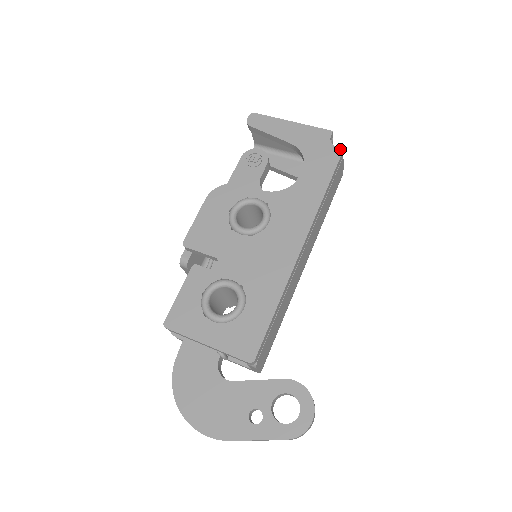
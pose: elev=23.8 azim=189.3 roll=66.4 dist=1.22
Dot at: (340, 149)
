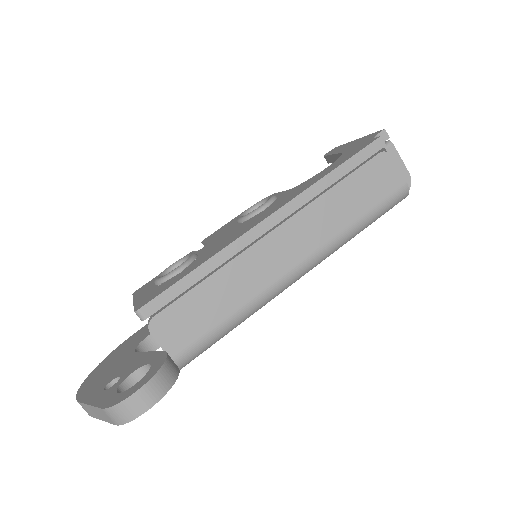
Dot at: (377, 137)
